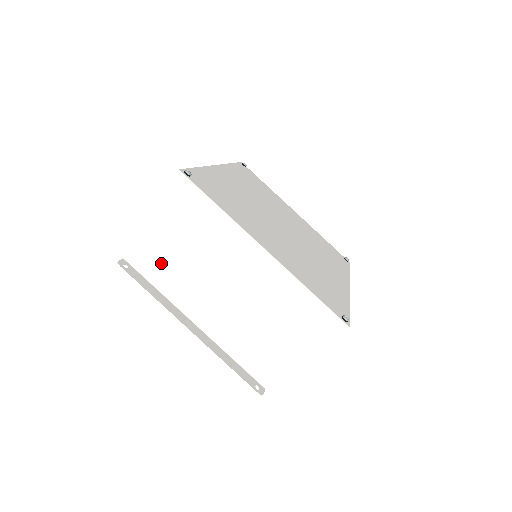
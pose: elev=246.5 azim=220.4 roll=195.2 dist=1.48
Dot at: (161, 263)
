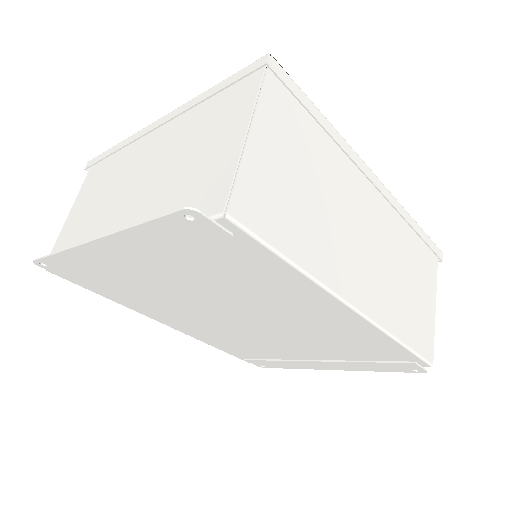
Dot at: (79, 233)
